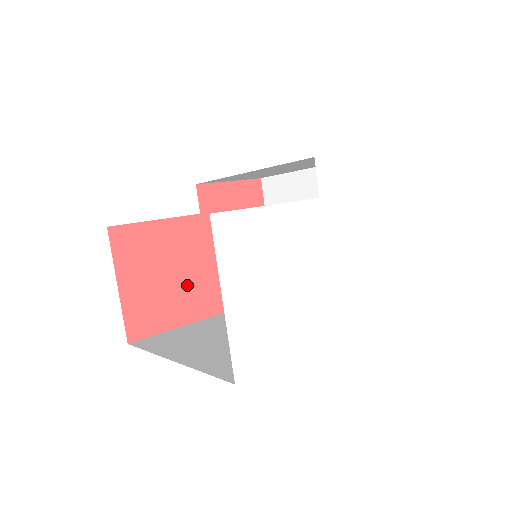
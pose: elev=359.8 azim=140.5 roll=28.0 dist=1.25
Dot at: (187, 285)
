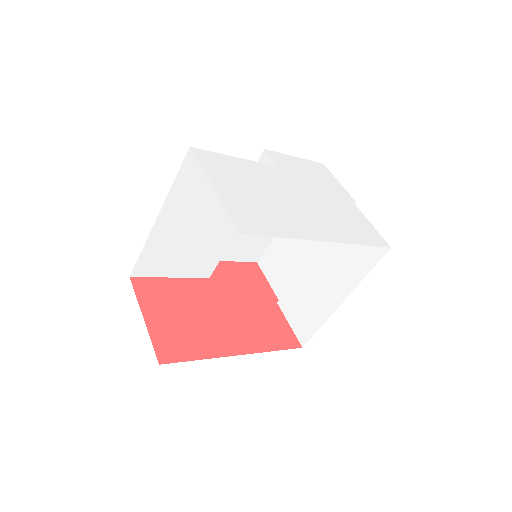
Dot at: (210, 326)
